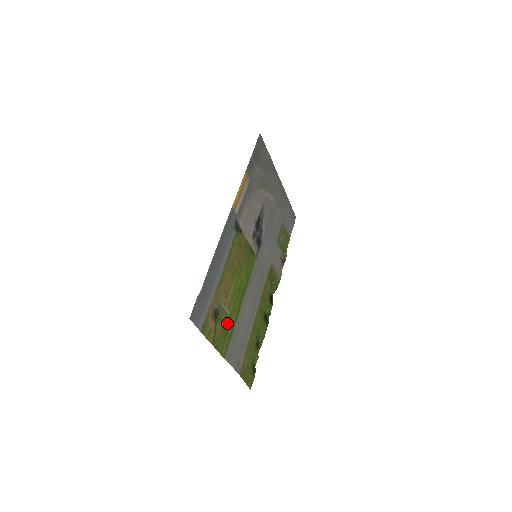
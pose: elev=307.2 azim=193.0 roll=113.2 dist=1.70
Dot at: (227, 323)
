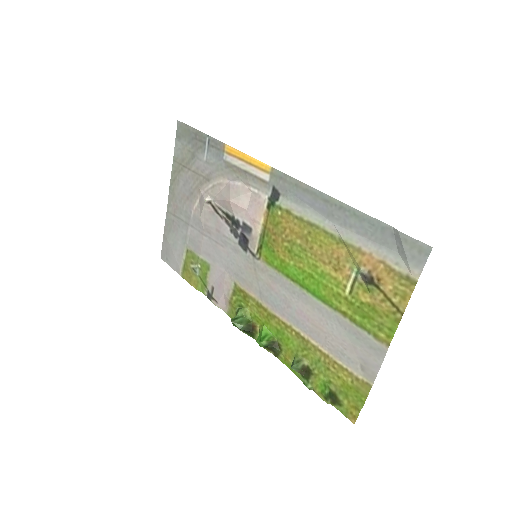
Dot at: (356, 304)
